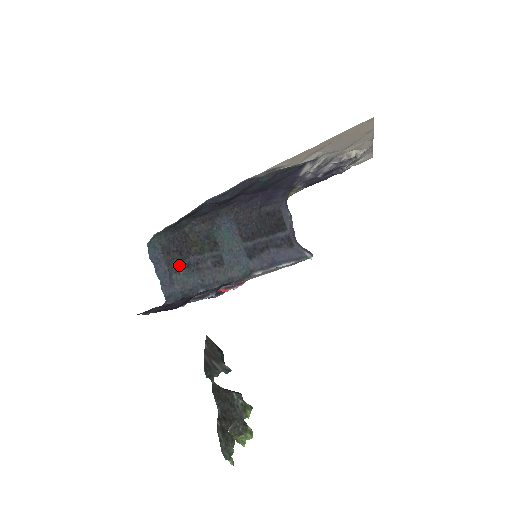
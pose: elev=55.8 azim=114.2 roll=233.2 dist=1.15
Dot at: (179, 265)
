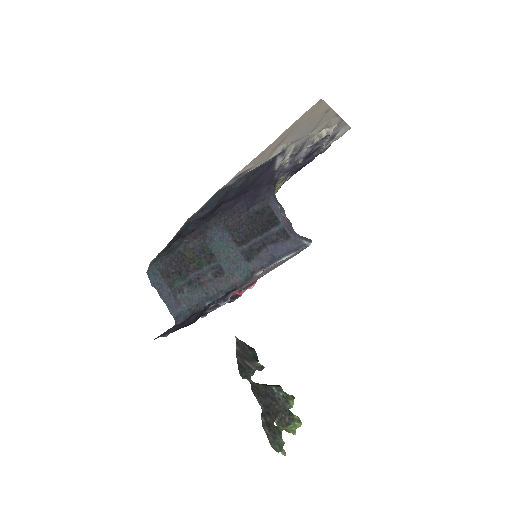
Dot at: (181, 285)
